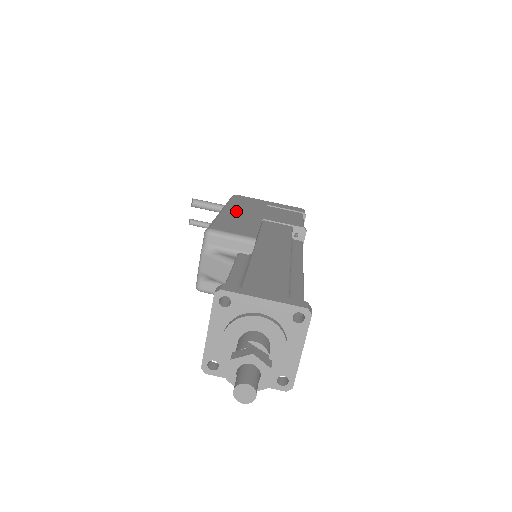
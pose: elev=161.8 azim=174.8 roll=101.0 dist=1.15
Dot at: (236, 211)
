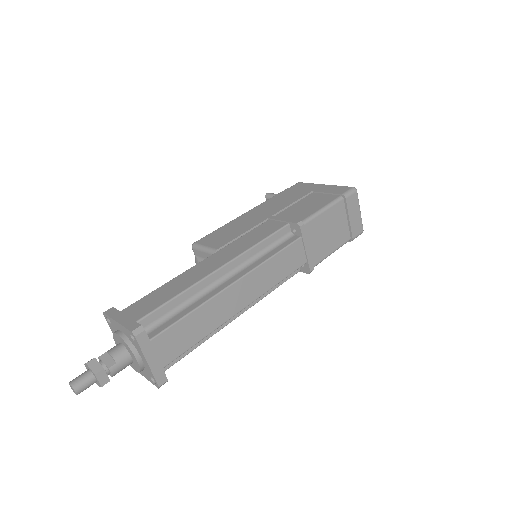
Dot at: (255, 212)
